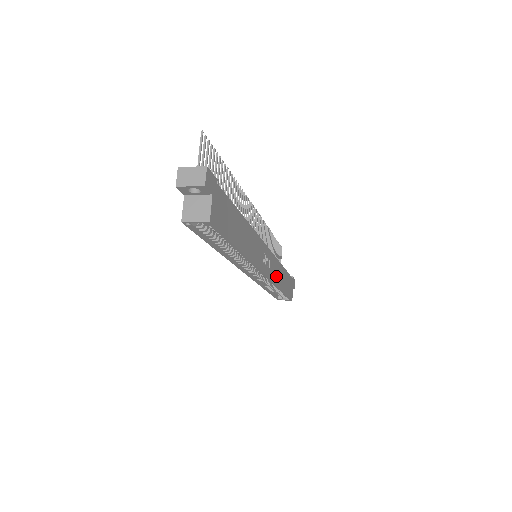
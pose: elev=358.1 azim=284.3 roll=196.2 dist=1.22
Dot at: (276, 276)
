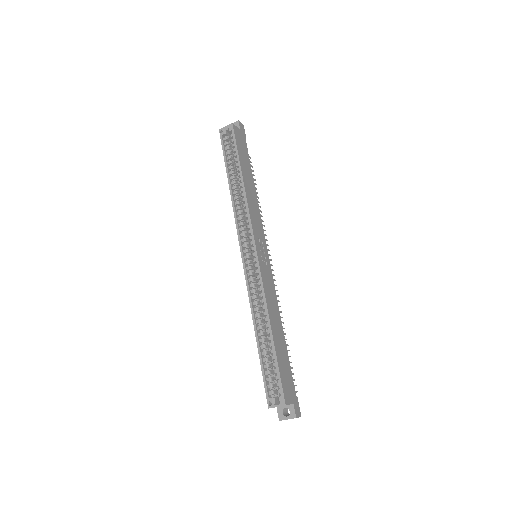
Dot at: (269, 297)
